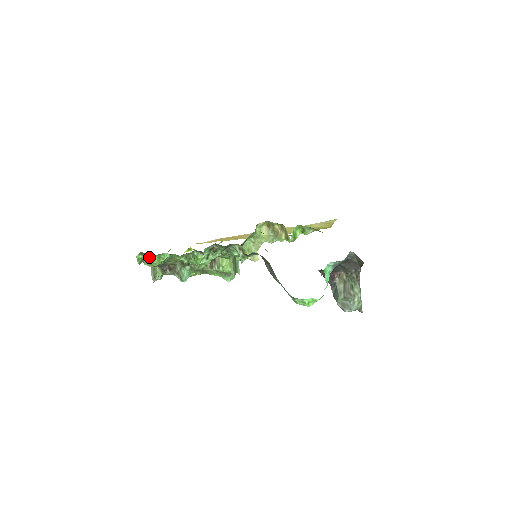
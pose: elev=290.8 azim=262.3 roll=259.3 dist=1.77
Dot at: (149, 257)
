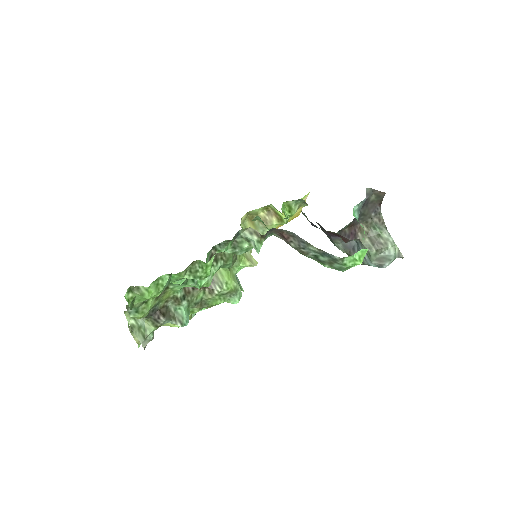
Dot at: (143, 289)
